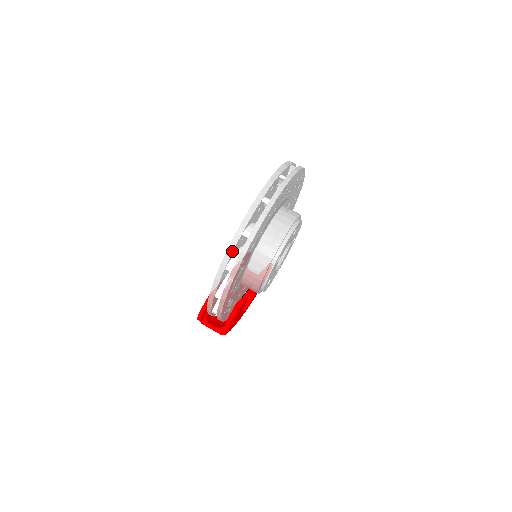
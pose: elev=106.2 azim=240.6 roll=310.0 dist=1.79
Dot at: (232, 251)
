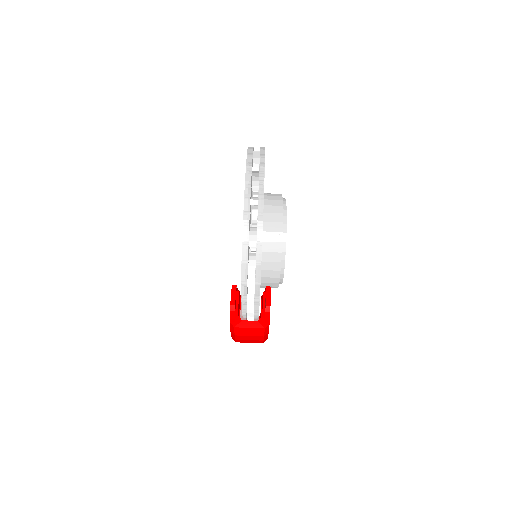
Dot at: (250, 184)
